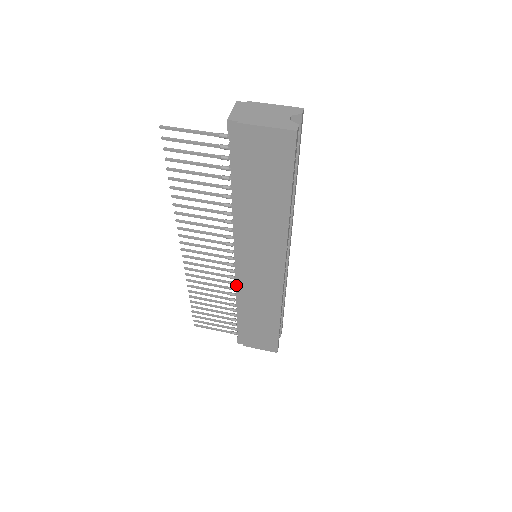
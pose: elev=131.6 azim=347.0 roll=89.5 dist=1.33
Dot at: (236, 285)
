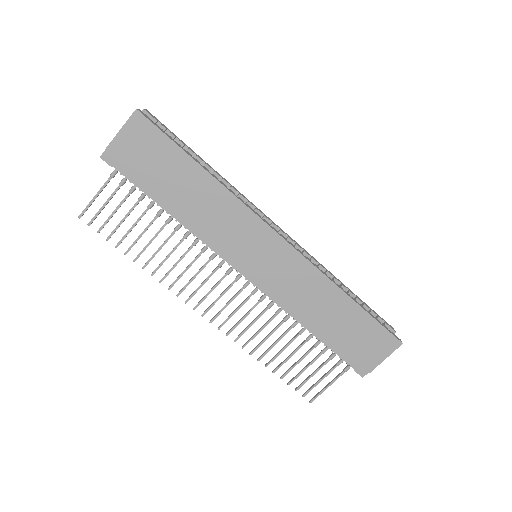
Dot at: (273, 301)
